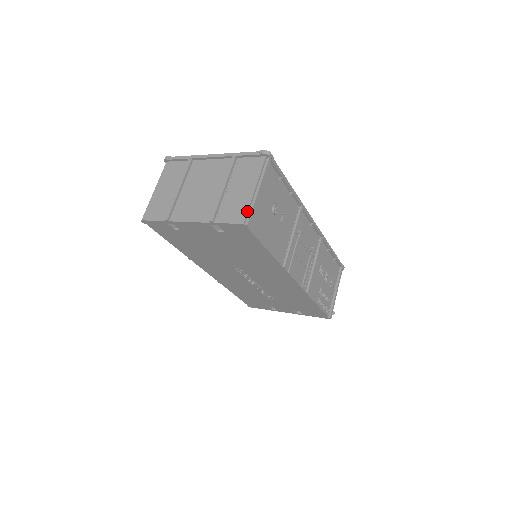
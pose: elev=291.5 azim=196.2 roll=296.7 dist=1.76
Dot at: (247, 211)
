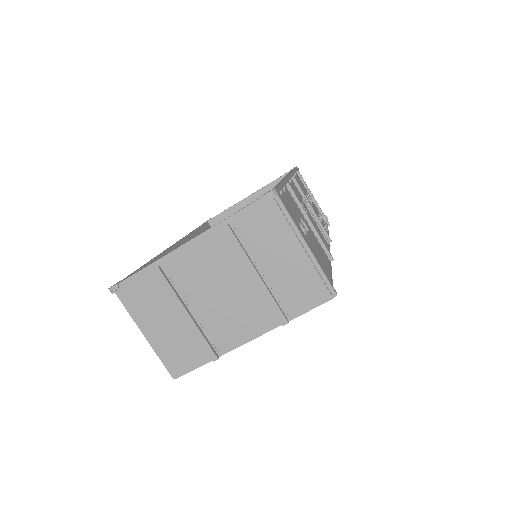
Dot at: (322, 282)
